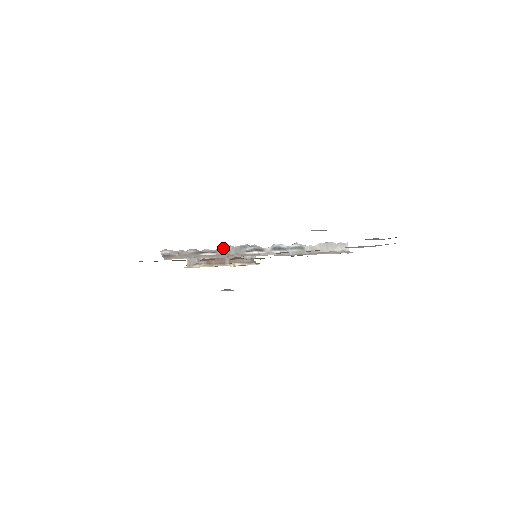
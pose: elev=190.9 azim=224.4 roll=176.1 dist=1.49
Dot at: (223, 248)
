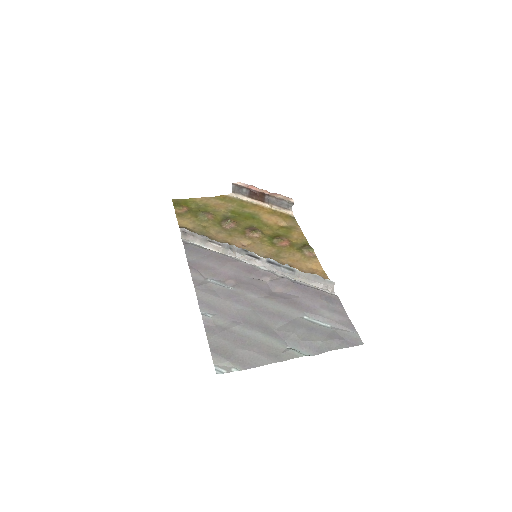
Dot at: (228, 245)
